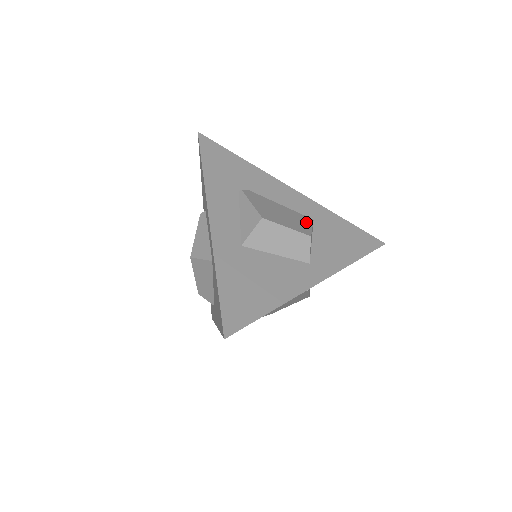
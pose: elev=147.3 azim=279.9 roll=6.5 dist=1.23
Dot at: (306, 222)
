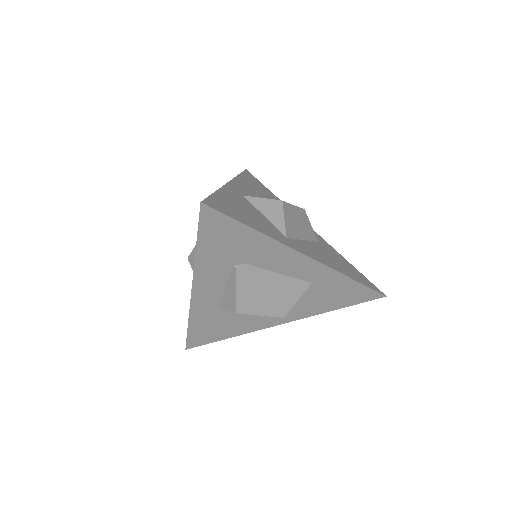
Dot at: (295, 294)
